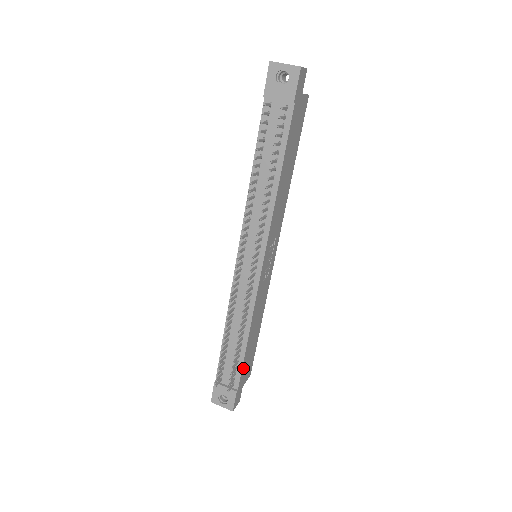
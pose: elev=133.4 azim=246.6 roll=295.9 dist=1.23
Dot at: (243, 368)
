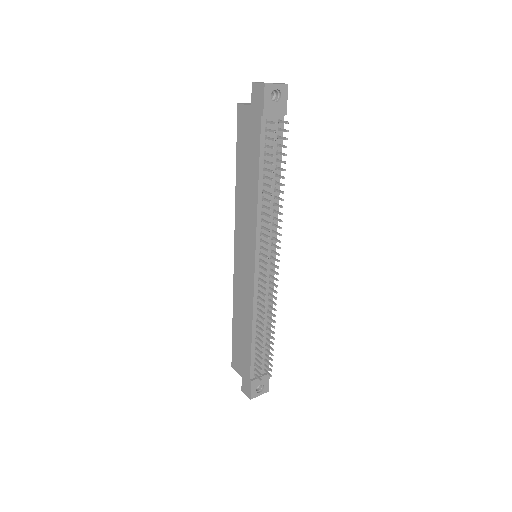
Dot at: (267, 352)
